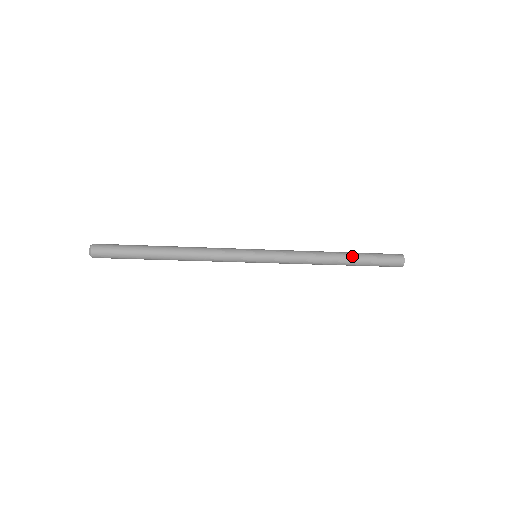
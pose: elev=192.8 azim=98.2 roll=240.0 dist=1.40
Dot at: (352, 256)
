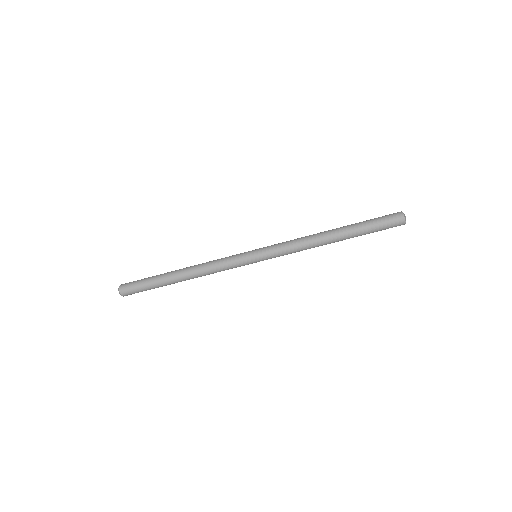
Dot at: (346, 226)
